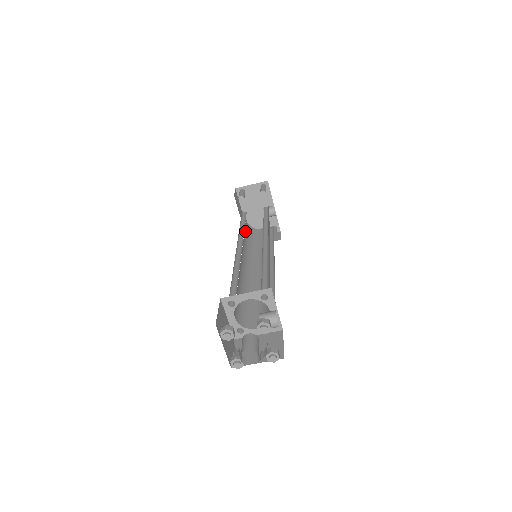
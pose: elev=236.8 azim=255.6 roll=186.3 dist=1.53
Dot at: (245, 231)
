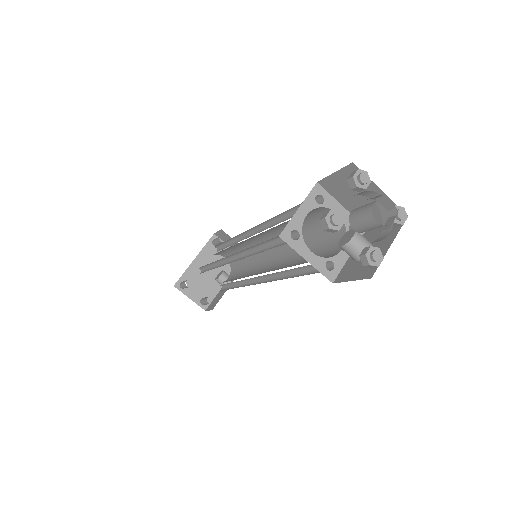
Dot at: occluded
